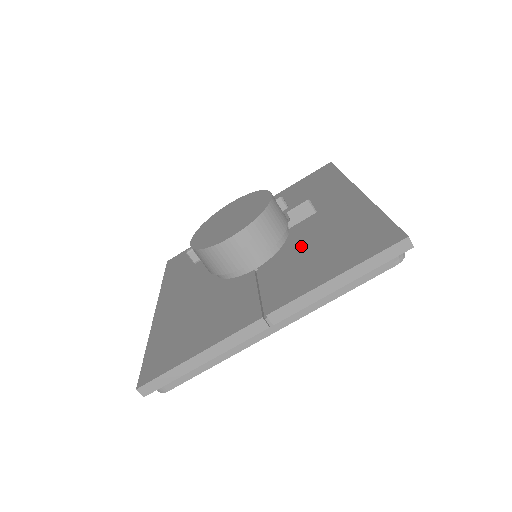
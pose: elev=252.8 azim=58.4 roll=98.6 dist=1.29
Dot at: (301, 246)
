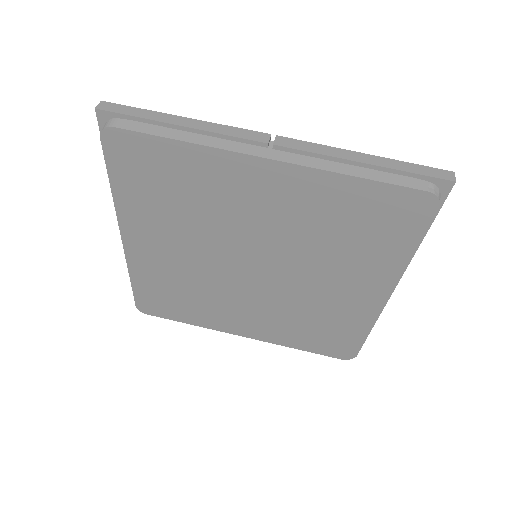
Dot at: occluded
